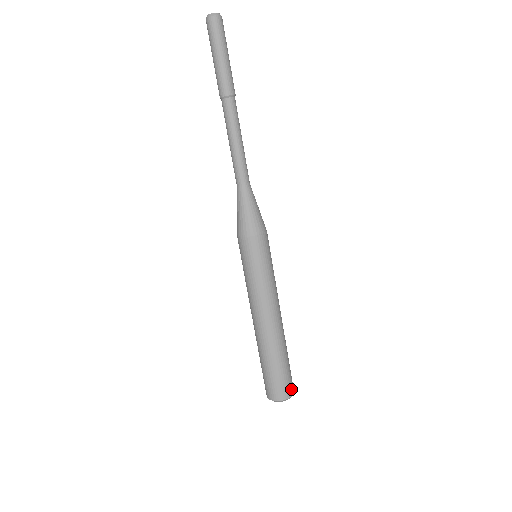
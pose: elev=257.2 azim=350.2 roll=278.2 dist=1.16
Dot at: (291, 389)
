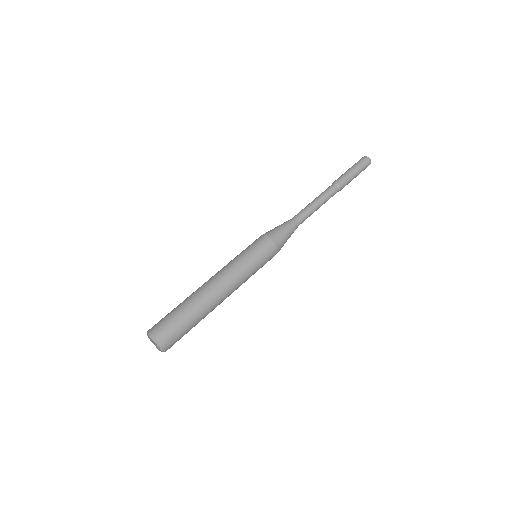
Dot at: (168, 342)
